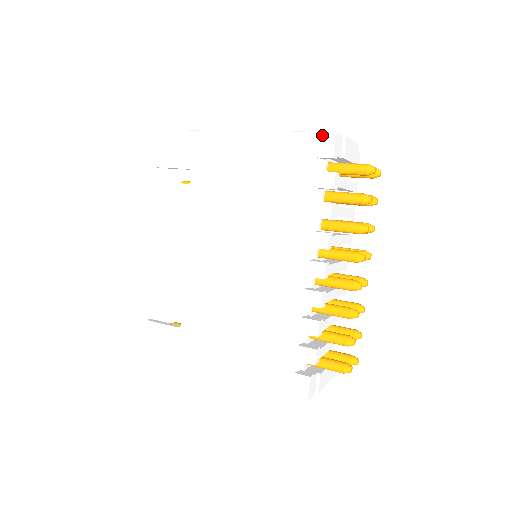
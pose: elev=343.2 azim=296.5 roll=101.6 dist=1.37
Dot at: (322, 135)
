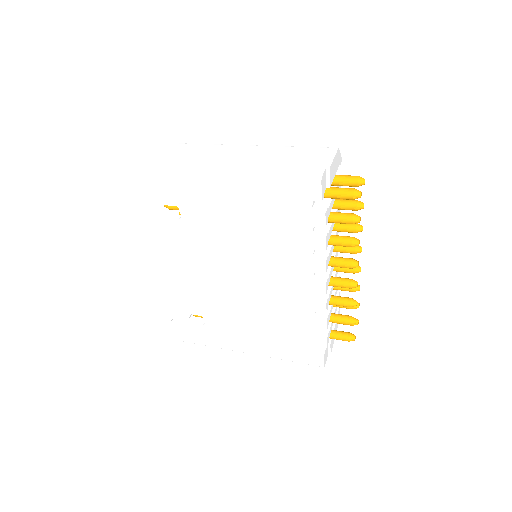
Dot at: (307, 181)
